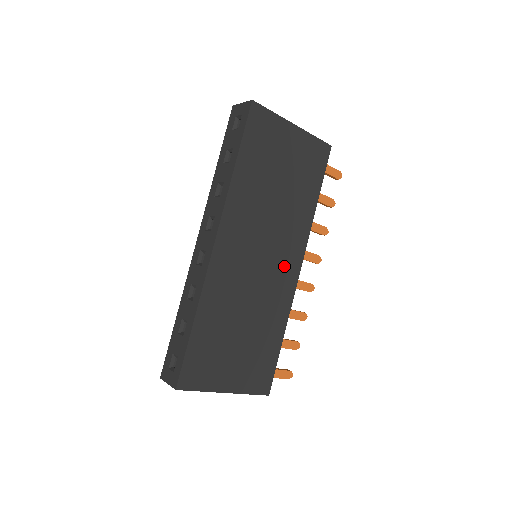
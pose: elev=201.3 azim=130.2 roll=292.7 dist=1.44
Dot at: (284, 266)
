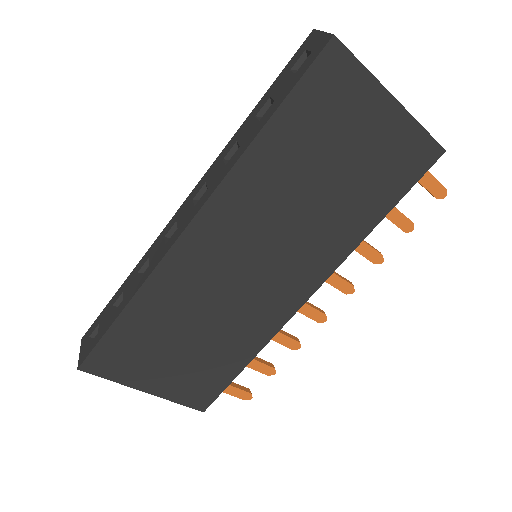
Dot at: (286, 286)
